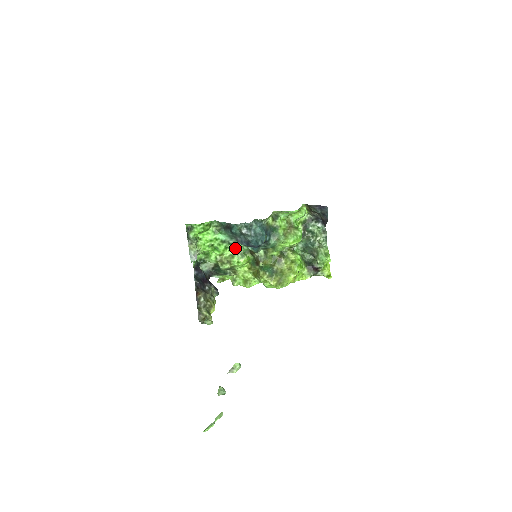
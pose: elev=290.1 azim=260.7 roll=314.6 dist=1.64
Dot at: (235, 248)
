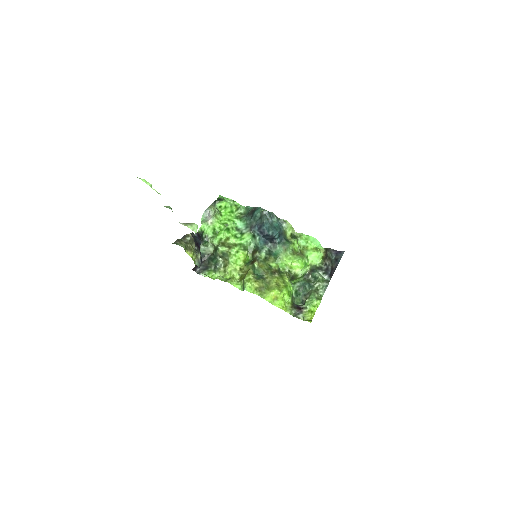
Dot at: (243, 240)
